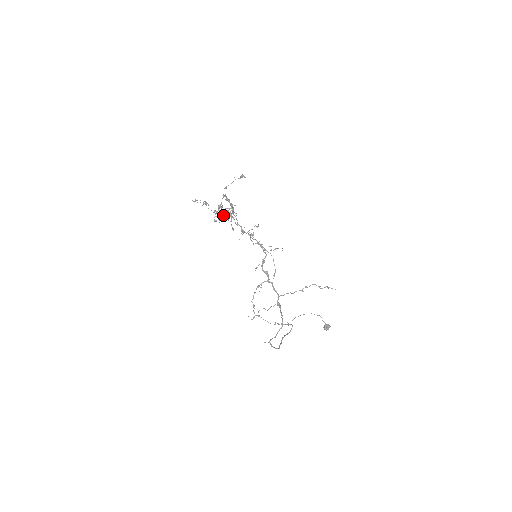
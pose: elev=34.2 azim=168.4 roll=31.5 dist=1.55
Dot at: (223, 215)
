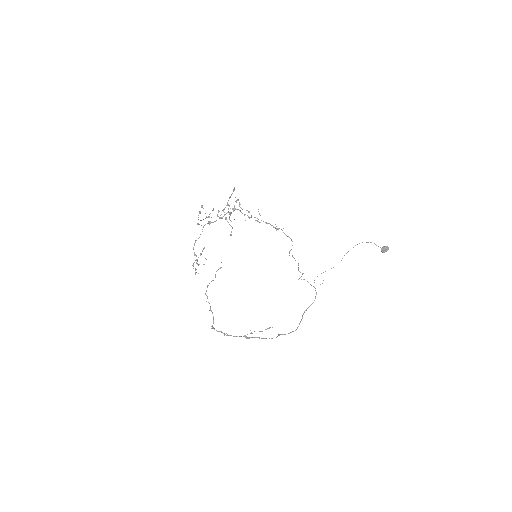
Dot at: occluded
